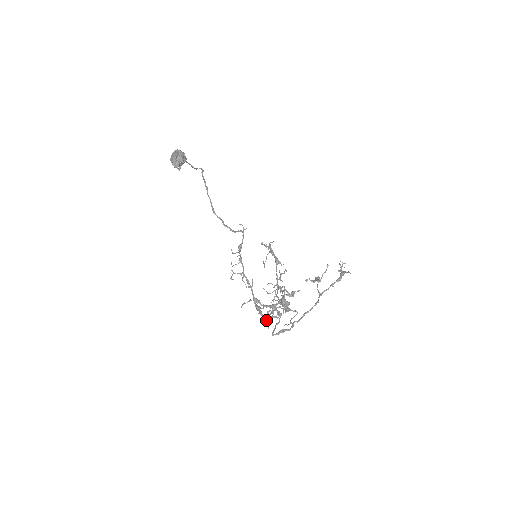
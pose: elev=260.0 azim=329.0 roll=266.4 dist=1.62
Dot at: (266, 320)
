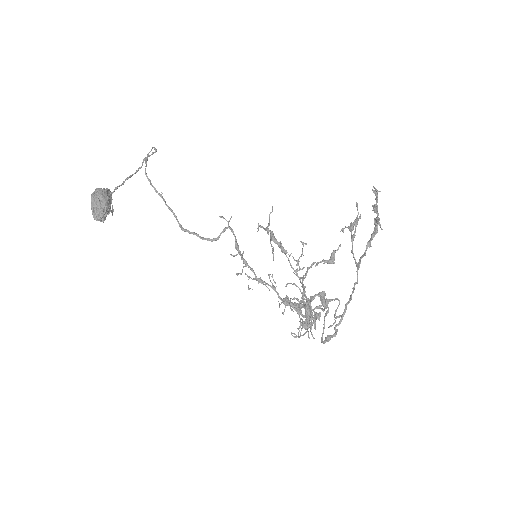
Dot at: (305, 329)
